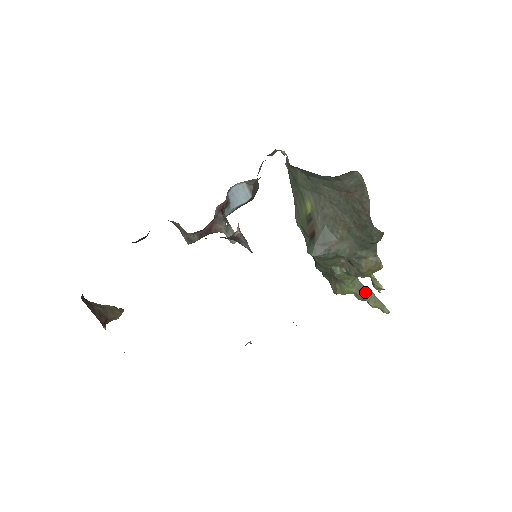
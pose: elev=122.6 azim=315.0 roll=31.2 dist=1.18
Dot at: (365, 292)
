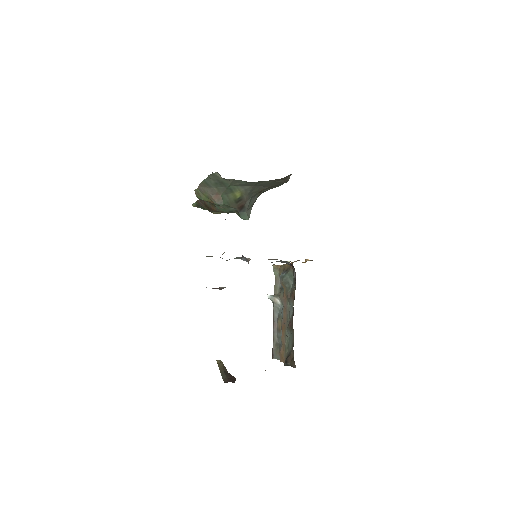
Dot at: occluded
